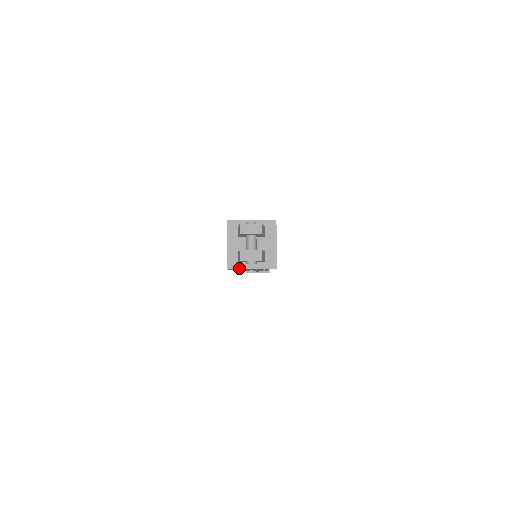
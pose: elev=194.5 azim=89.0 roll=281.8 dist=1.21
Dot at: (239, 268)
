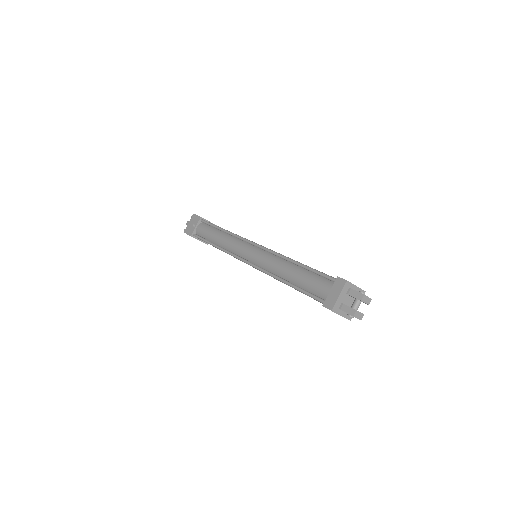
Dot at: (337, 313)
